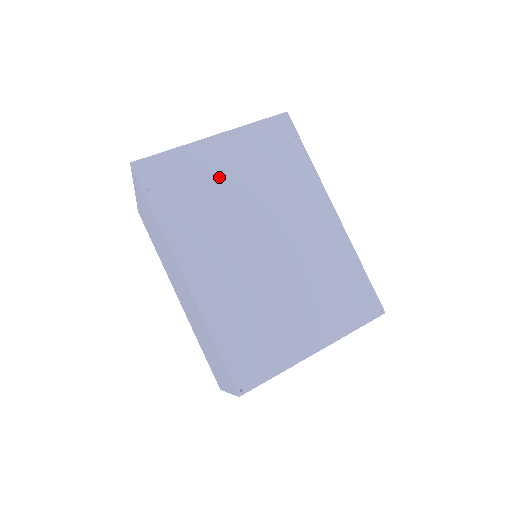
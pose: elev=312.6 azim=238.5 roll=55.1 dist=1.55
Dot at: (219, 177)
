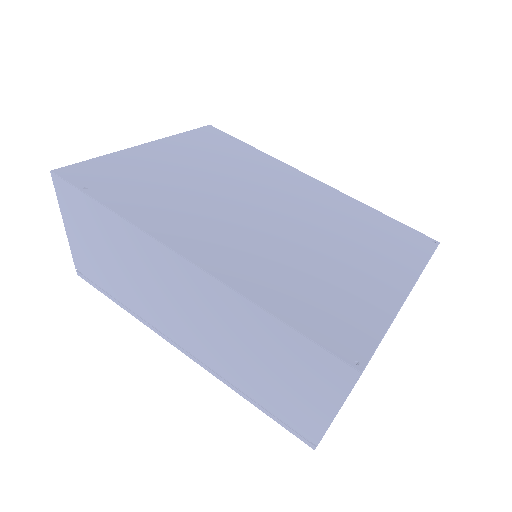
Dot at: (170, 170)
